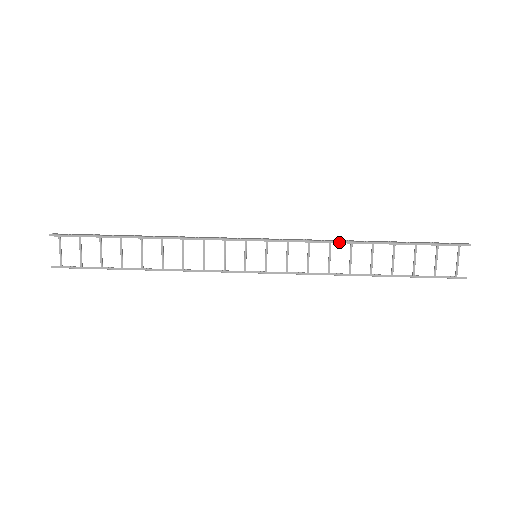
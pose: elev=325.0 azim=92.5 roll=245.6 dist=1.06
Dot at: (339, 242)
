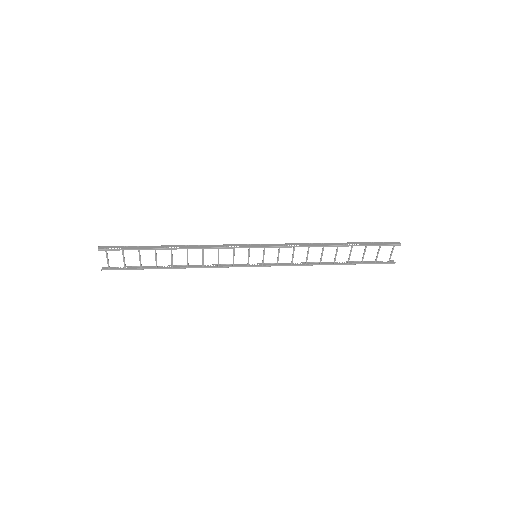
Dot at: (315, 246)
